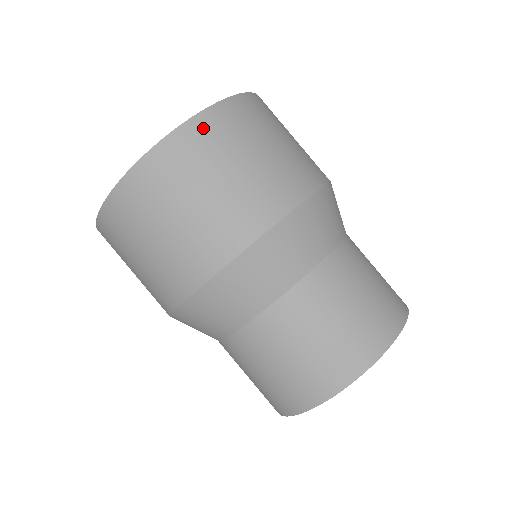
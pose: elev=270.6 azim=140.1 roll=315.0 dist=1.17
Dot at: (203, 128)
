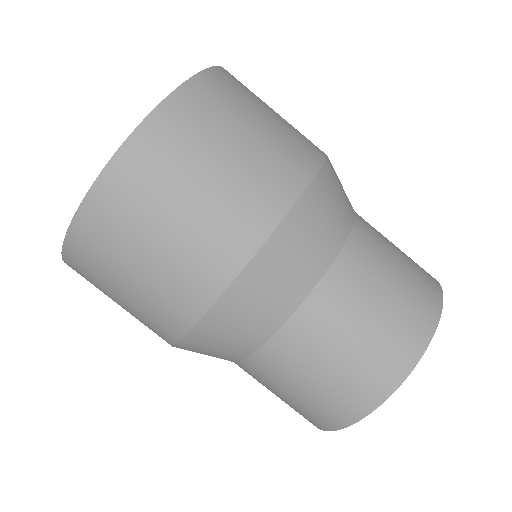
Dot at: (122, 176)
